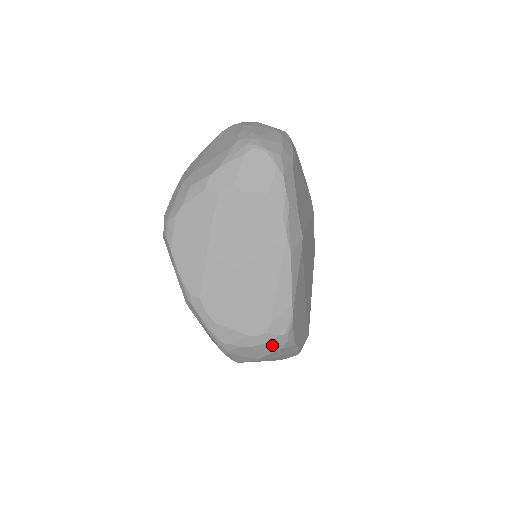
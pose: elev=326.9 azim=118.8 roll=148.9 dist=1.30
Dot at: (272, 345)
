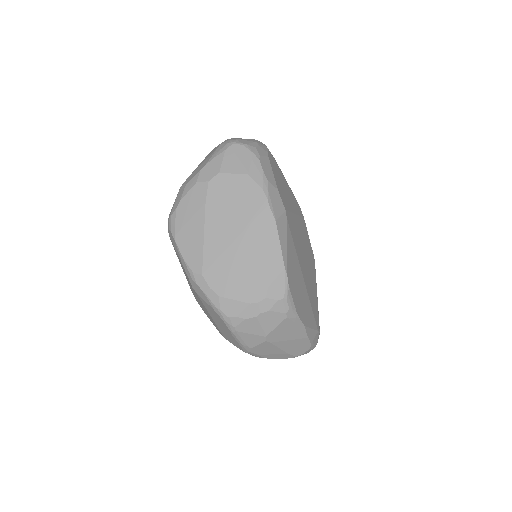
Dot at: (274, 314)
